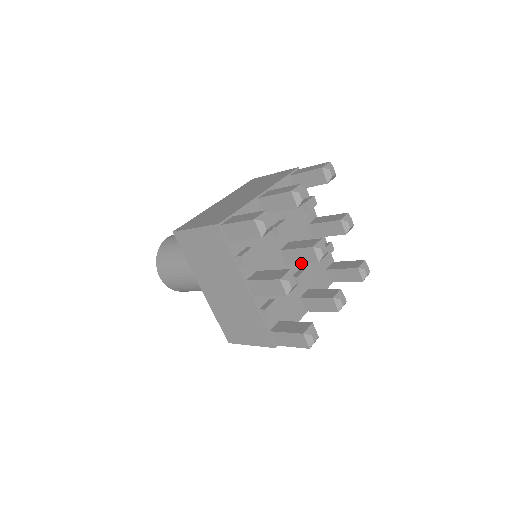
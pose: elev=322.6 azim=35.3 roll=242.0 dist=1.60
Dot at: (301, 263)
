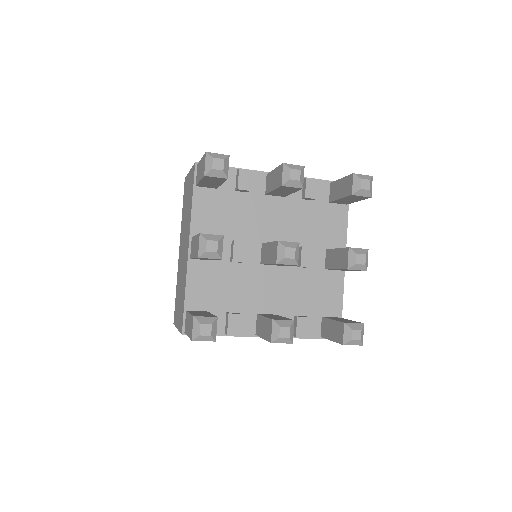
Dot at: occluded
